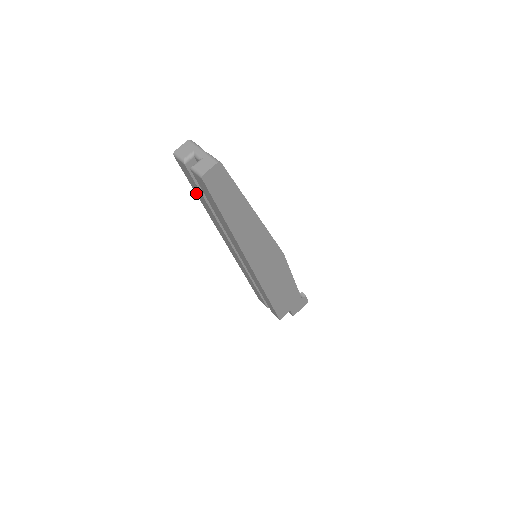
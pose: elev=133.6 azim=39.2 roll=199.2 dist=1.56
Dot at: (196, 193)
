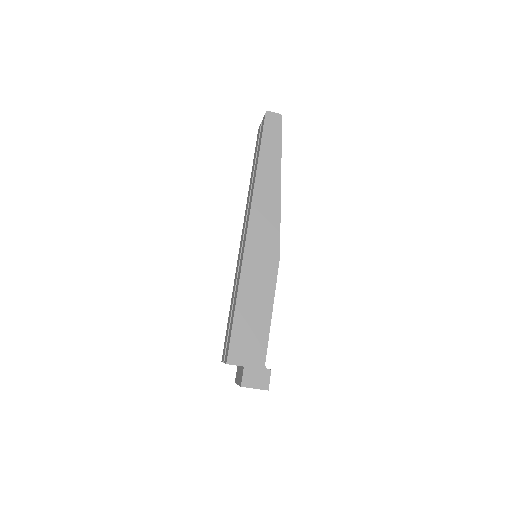
Dot at: occluded
